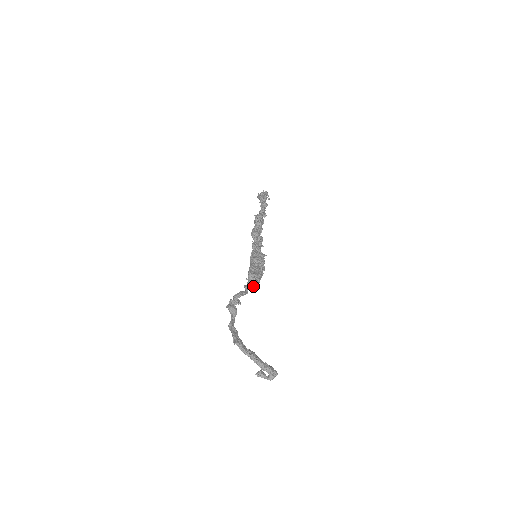
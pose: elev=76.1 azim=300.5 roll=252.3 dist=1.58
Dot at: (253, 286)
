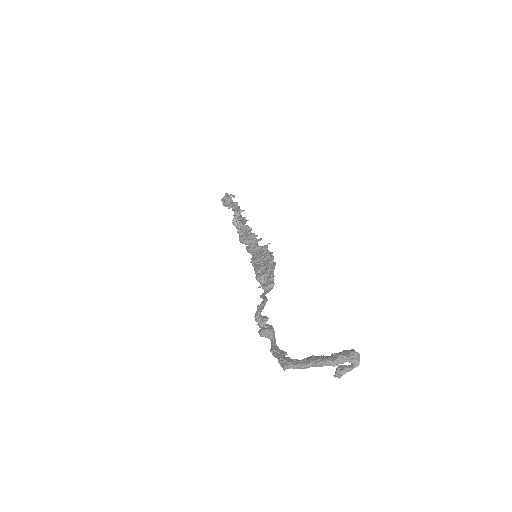
Dot at: (269, 287)
